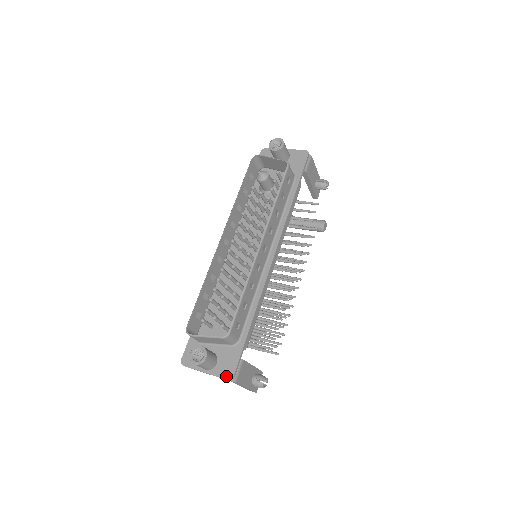
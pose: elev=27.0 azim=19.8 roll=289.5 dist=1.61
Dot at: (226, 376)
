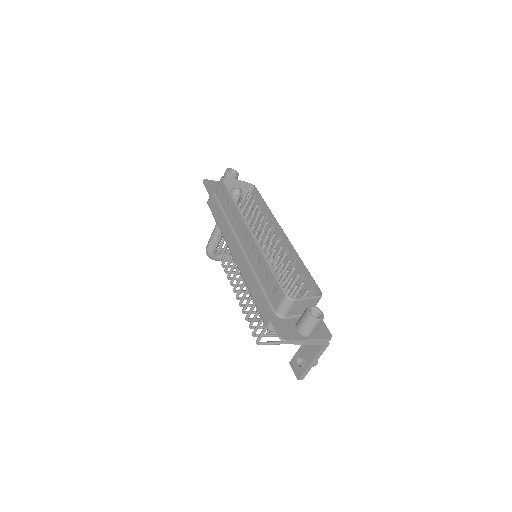
Dot at: (327, 336)
